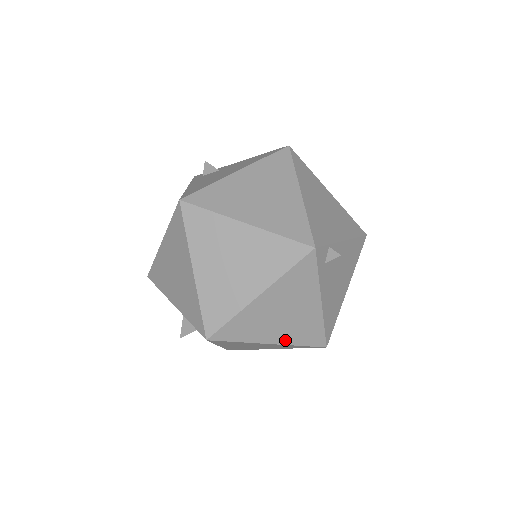
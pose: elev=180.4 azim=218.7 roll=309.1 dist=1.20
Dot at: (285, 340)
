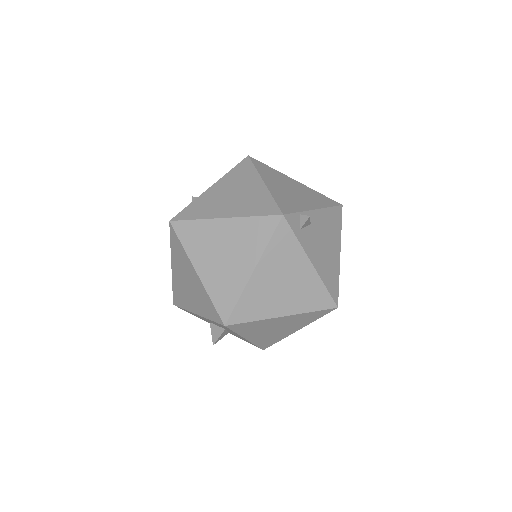
Dot at: (295, 309)
